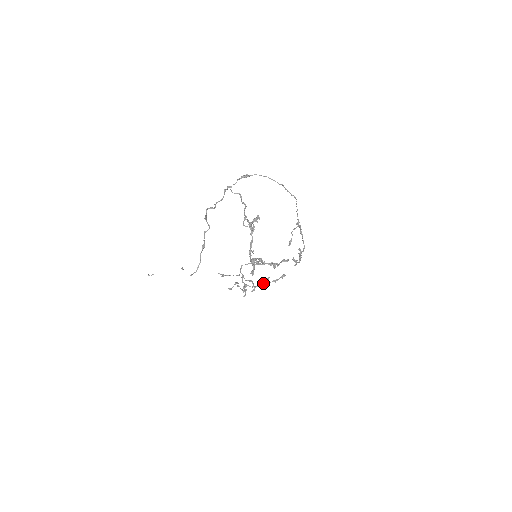
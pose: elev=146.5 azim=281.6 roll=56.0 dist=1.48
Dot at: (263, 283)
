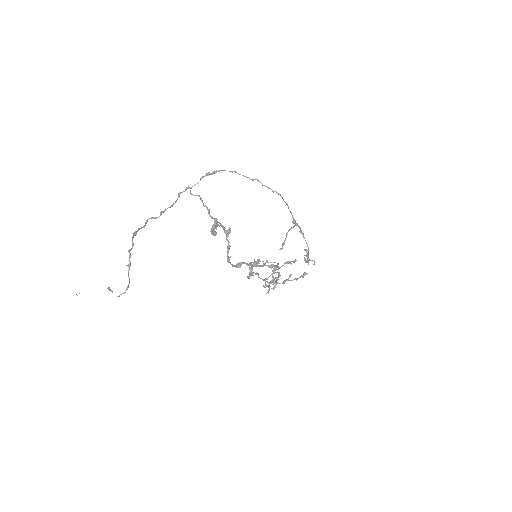
Dot at: (284, 281)
